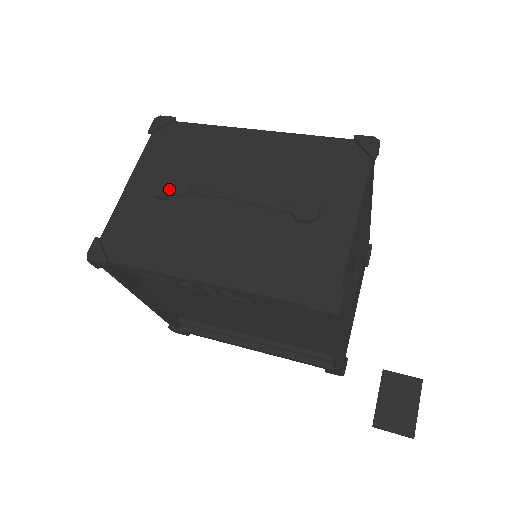
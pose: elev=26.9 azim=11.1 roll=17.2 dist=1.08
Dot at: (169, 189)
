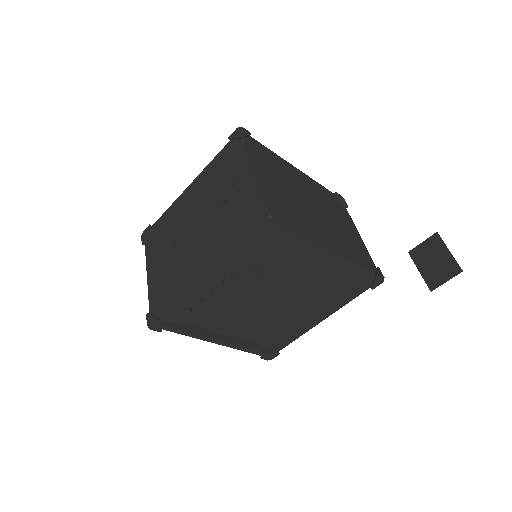
Dot at: (164, 255)
